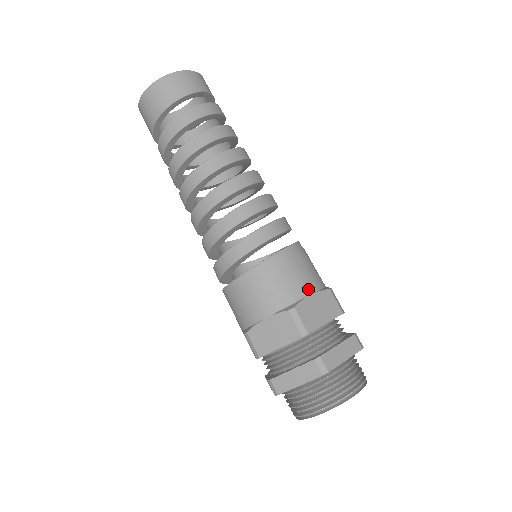
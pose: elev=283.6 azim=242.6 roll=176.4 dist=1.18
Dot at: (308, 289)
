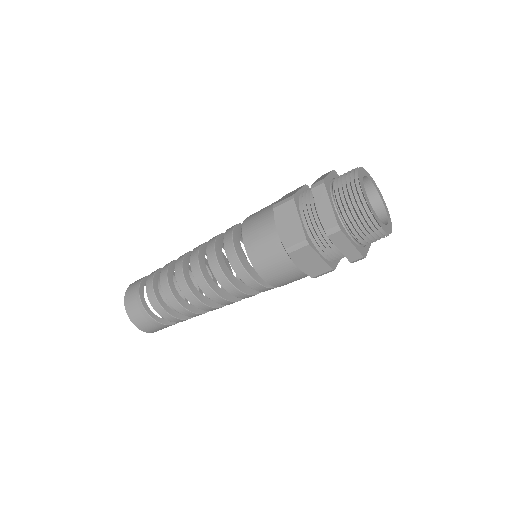
Dot at: occluded
